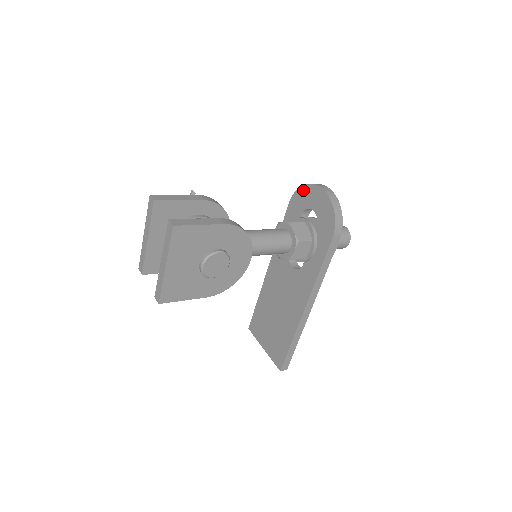
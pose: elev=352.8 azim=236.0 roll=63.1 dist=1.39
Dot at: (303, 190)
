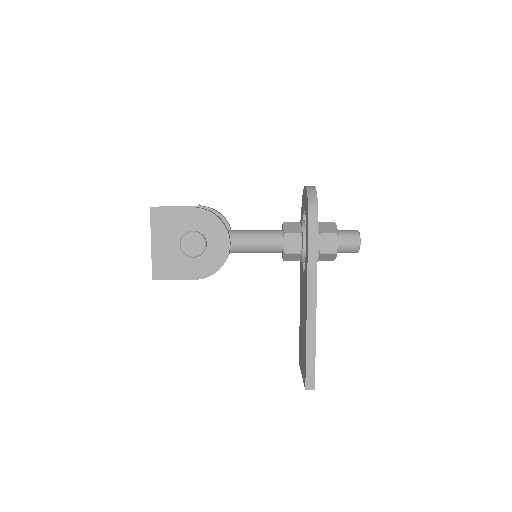
Dot at: (302, 199)
